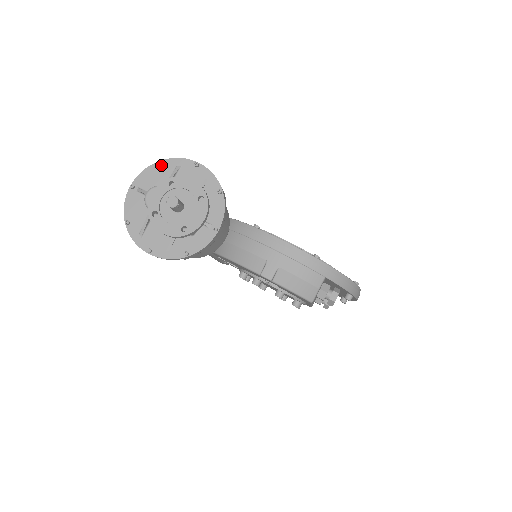
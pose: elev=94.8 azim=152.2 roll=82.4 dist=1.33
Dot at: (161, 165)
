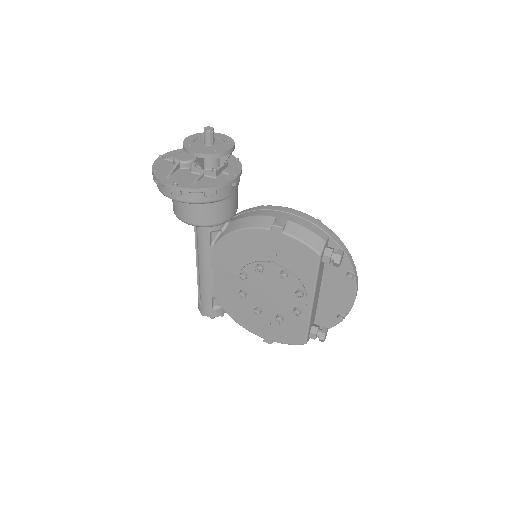
Dot at: occluded
